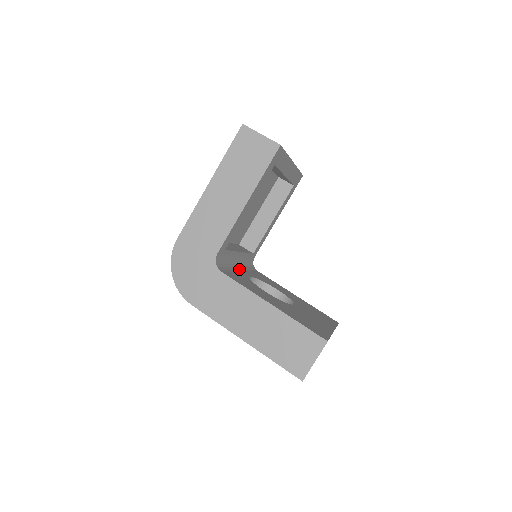
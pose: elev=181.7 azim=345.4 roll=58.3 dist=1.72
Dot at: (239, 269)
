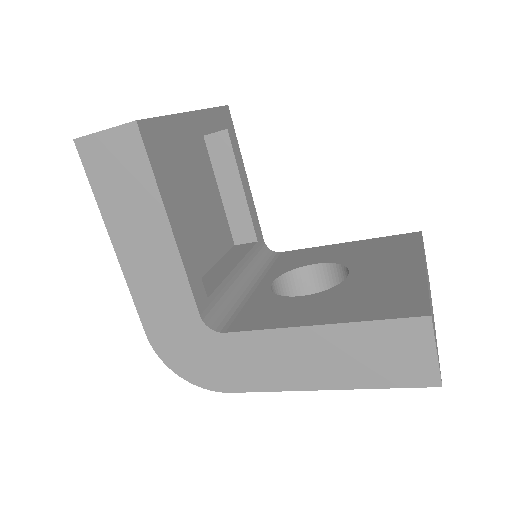
Dot at: (252, 286)
